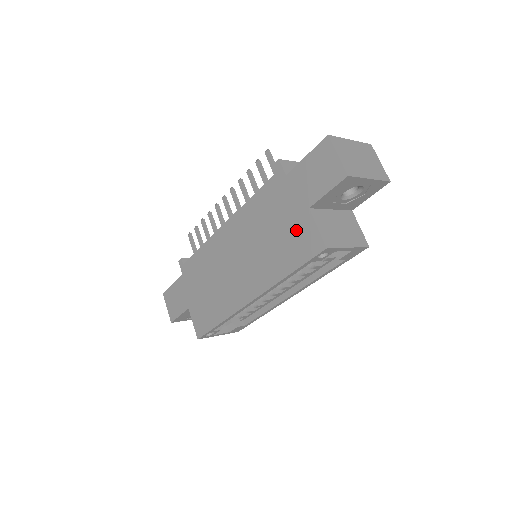
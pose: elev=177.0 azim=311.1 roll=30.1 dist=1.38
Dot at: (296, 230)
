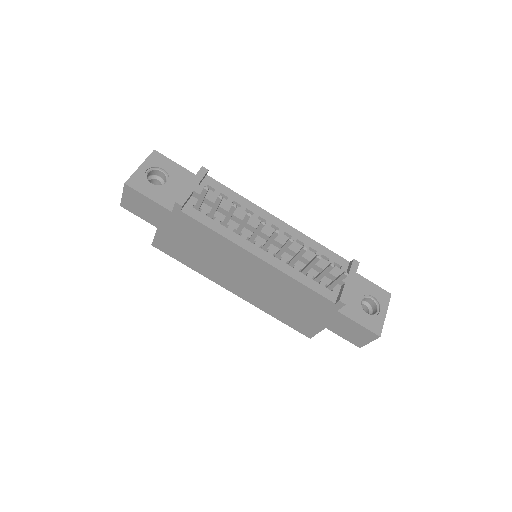
Dot at: (306, 321)
